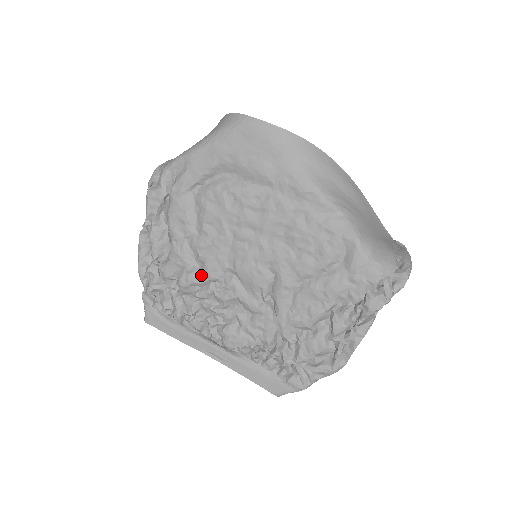
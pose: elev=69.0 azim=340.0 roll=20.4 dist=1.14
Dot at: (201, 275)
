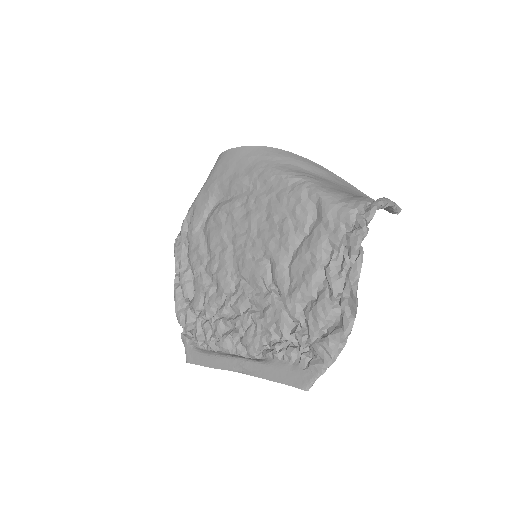
Dot at: (218, 293)
